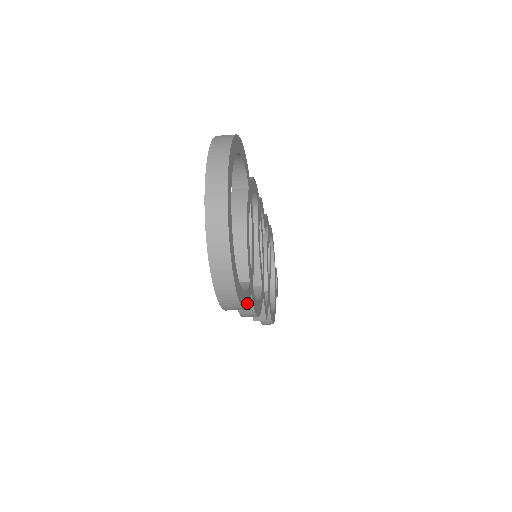
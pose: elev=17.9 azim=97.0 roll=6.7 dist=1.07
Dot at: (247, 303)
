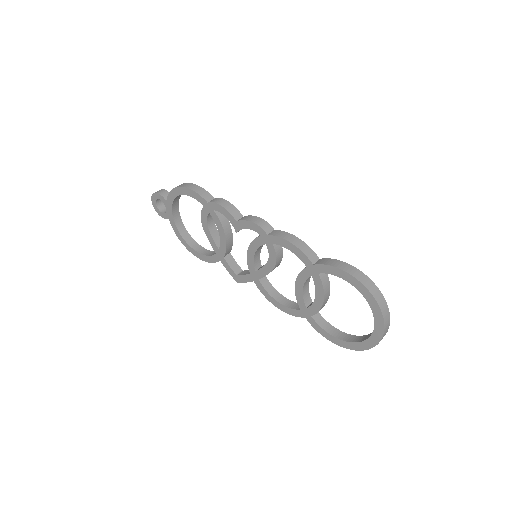
Dot at: occluded
